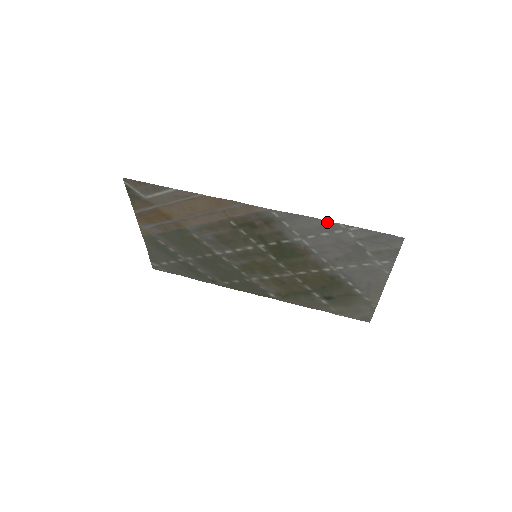
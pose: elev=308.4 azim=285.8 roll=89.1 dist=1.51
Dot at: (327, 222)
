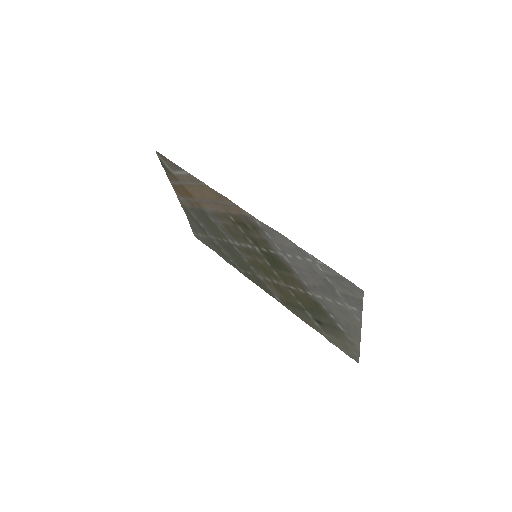
Dot at: (297, 246)
